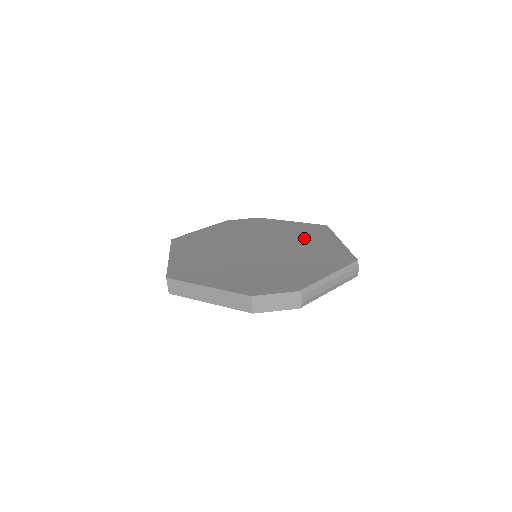
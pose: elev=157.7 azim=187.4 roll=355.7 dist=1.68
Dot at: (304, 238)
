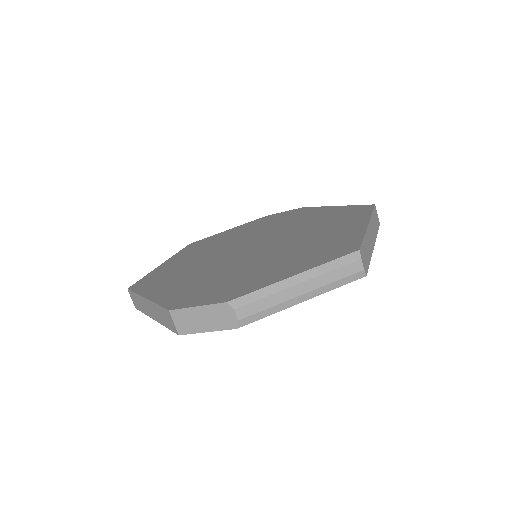
Dot at: (324, 226)
